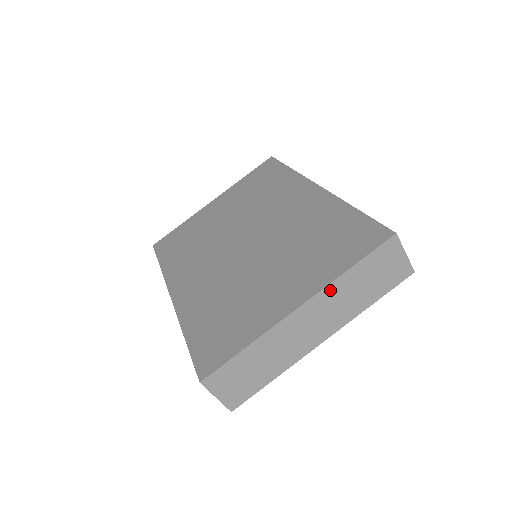
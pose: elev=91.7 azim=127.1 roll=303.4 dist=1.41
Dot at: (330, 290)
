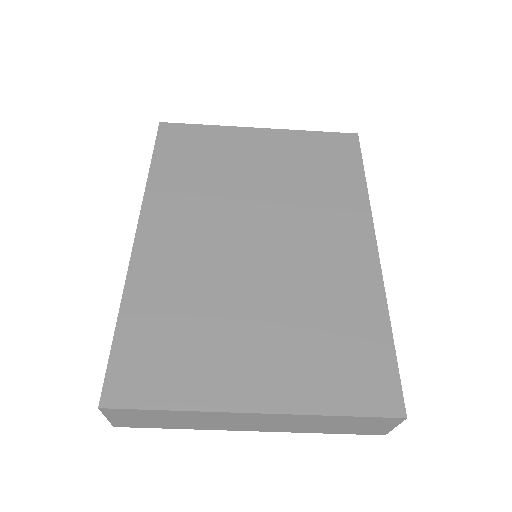
Dot at: (298, 417)
